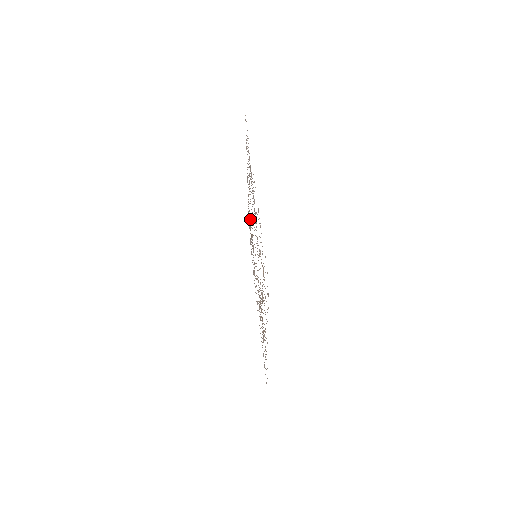
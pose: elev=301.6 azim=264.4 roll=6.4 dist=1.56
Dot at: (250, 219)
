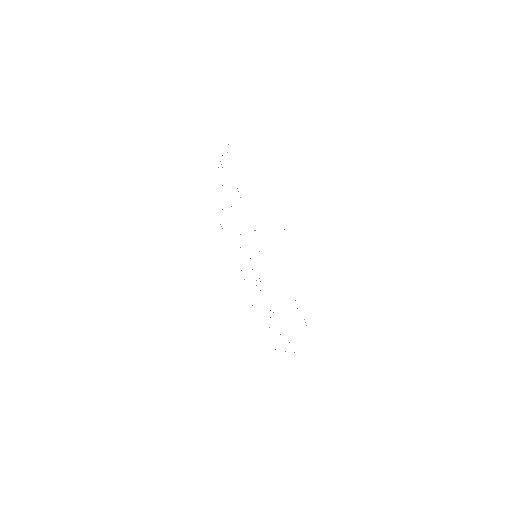
Dot at: occluded
